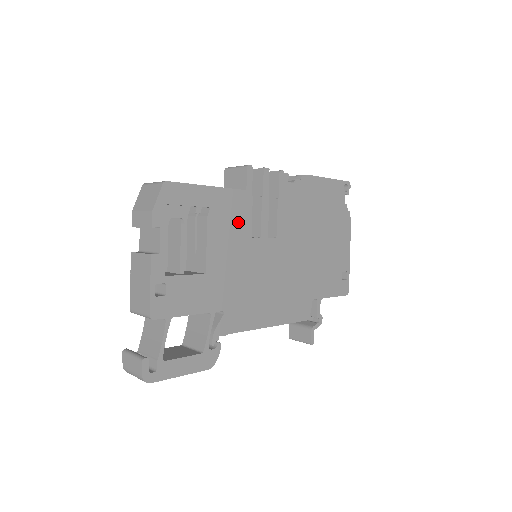
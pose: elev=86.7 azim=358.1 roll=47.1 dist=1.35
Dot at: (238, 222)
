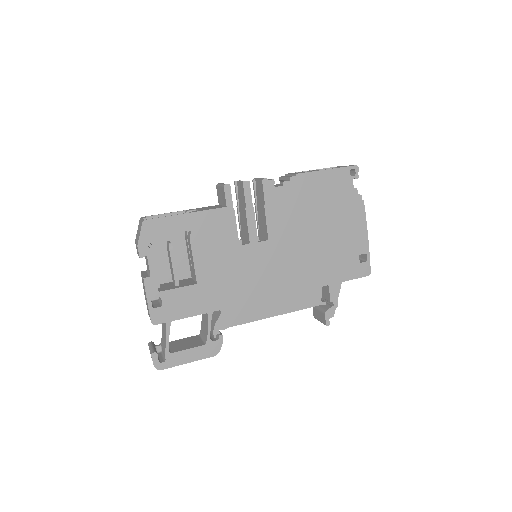
Dot at: (223, 236)
